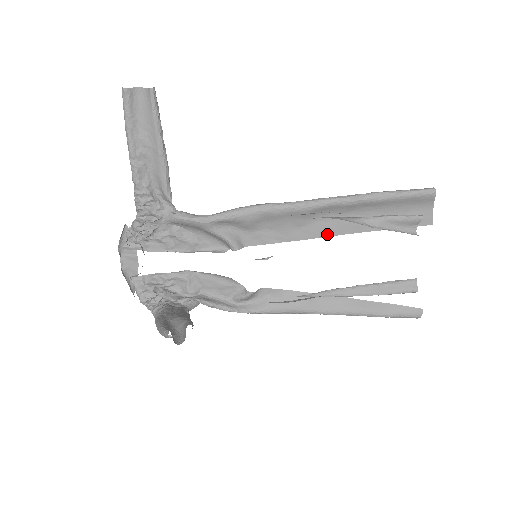
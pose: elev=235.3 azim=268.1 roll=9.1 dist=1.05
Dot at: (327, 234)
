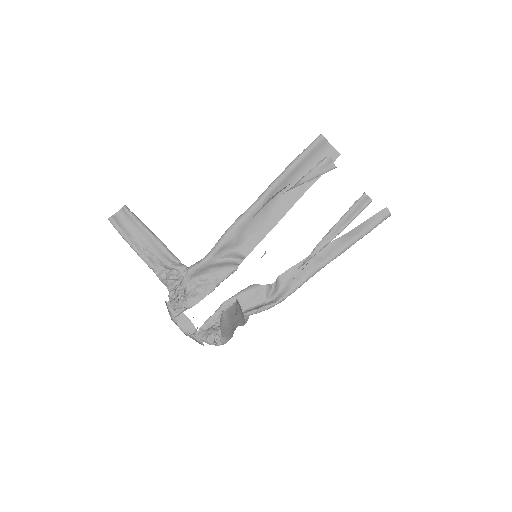
Dot at: (286, 210)
